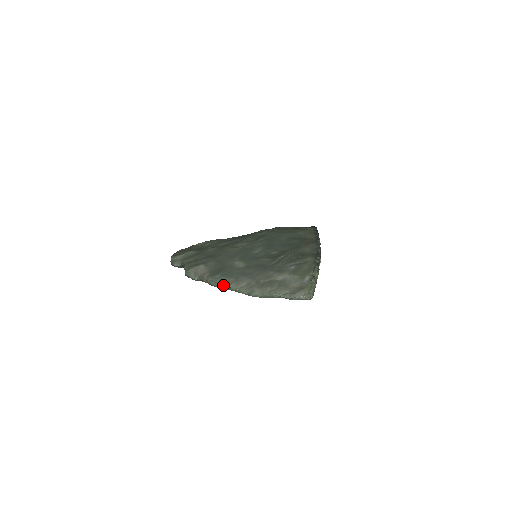
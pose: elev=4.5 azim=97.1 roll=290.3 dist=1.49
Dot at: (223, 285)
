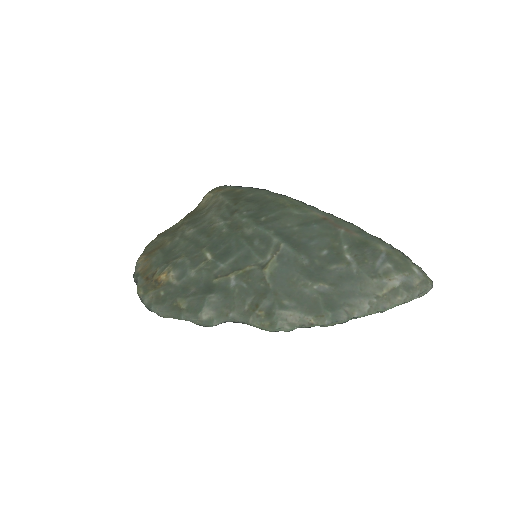
Dot at: (347, 320)
